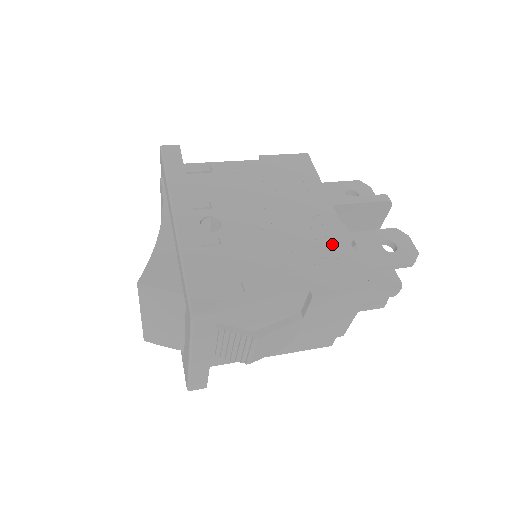
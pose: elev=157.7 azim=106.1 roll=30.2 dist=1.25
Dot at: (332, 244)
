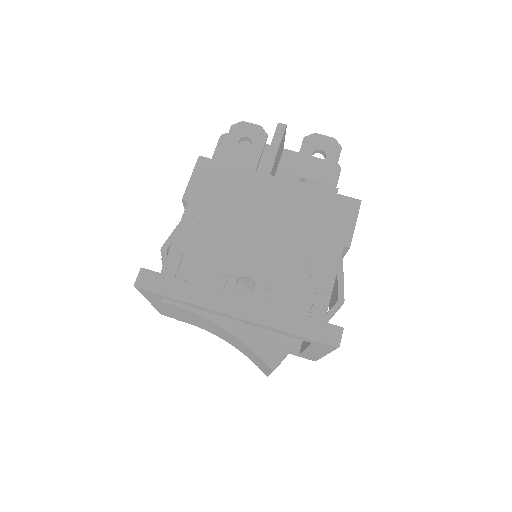
Dot at: (309, 202)
